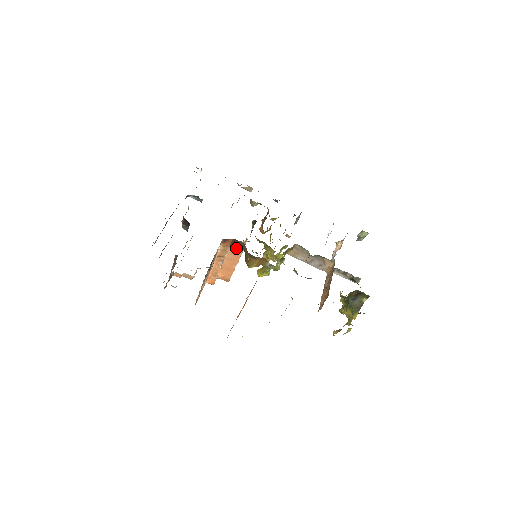
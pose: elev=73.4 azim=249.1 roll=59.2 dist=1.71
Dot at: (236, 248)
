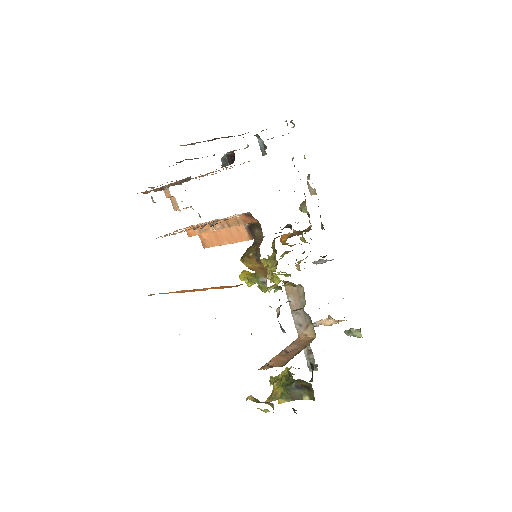
Dot at: (249, 231)
